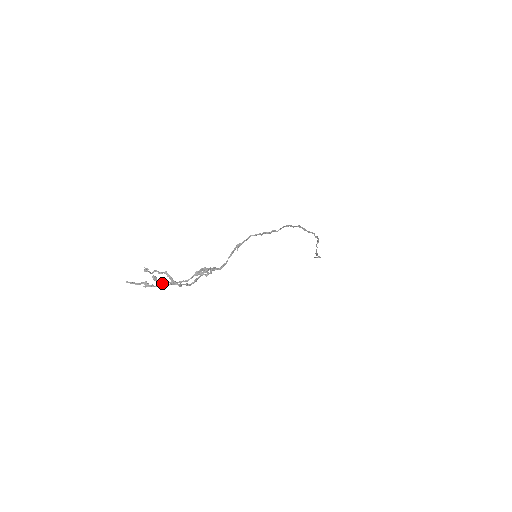
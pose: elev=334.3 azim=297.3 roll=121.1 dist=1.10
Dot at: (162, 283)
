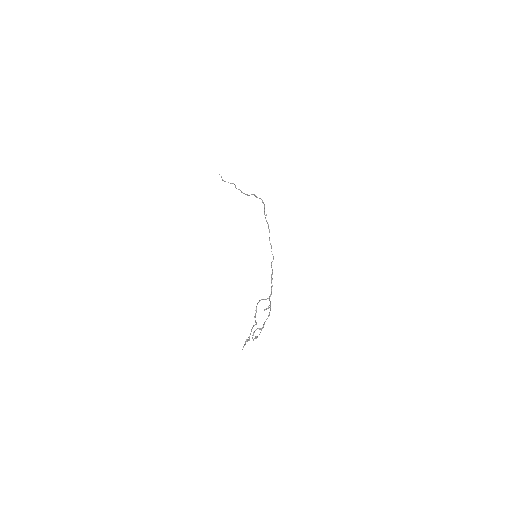
Dot at: occluded
